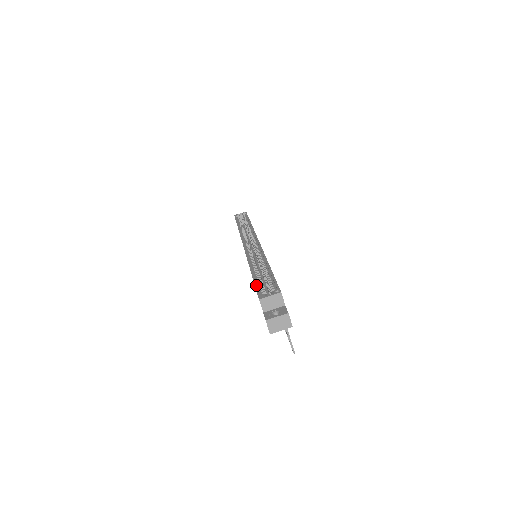
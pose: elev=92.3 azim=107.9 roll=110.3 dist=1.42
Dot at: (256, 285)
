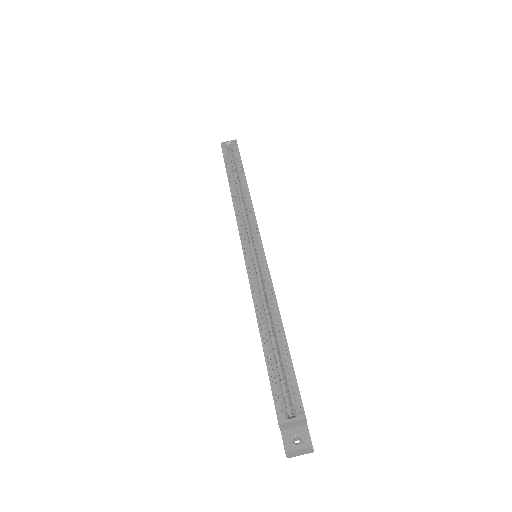
Dot at: (271, 382)
